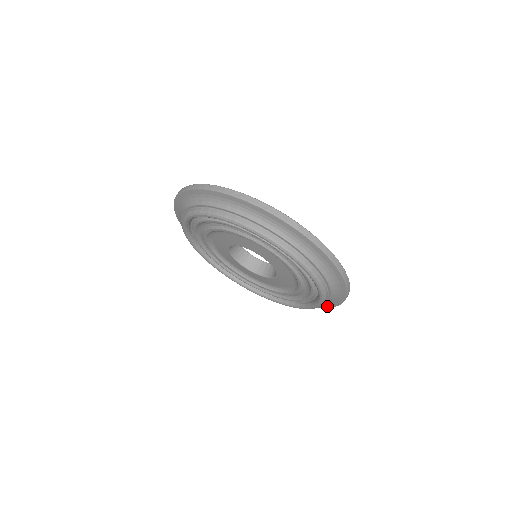
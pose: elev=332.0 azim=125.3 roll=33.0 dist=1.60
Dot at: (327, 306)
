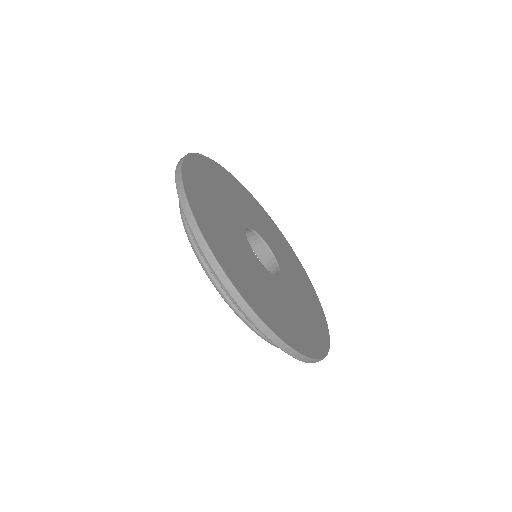
Dot at: occluded
